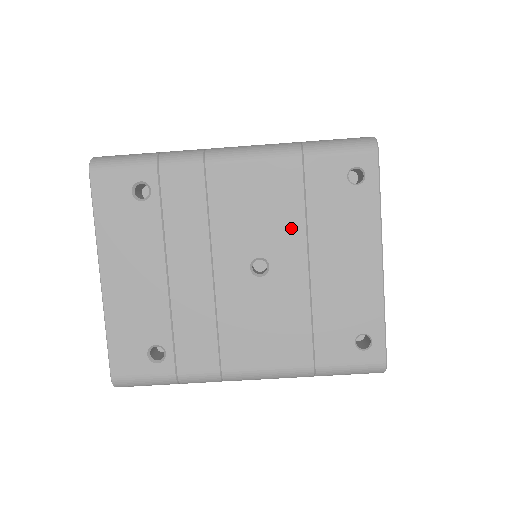
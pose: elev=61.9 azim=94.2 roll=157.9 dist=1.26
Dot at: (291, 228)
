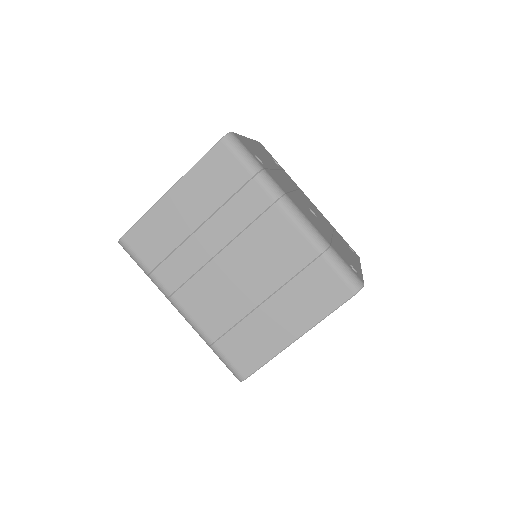
Dot at: (327, 225)
